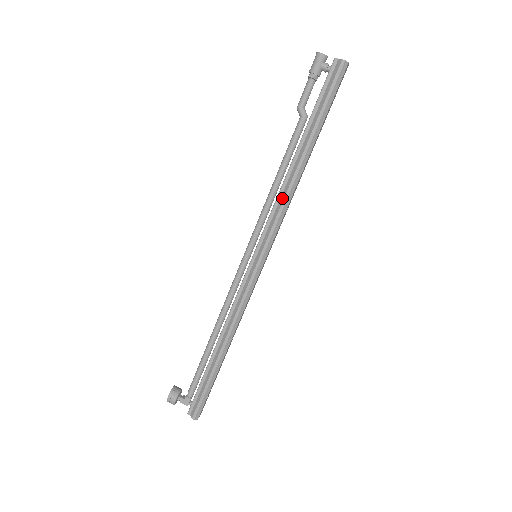
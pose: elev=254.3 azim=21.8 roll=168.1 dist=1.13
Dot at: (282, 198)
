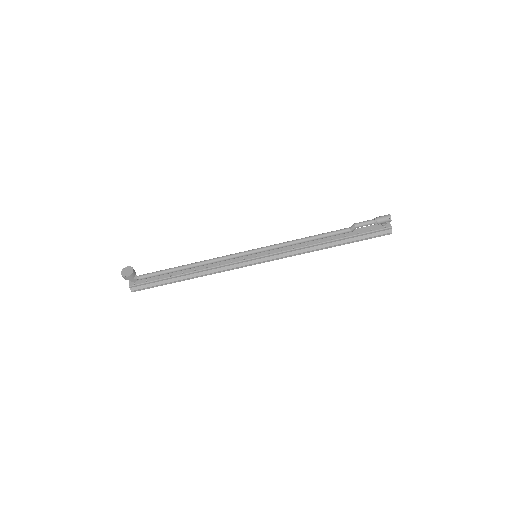
Dot at: (300, 251)
